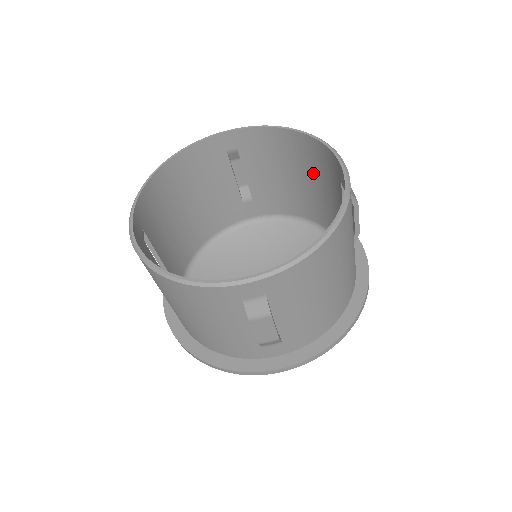
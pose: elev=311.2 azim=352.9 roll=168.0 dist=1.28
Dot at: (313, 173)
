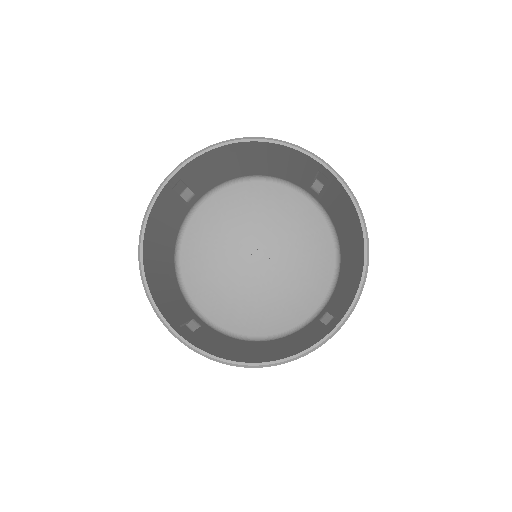
Dot at: (353, 263)
